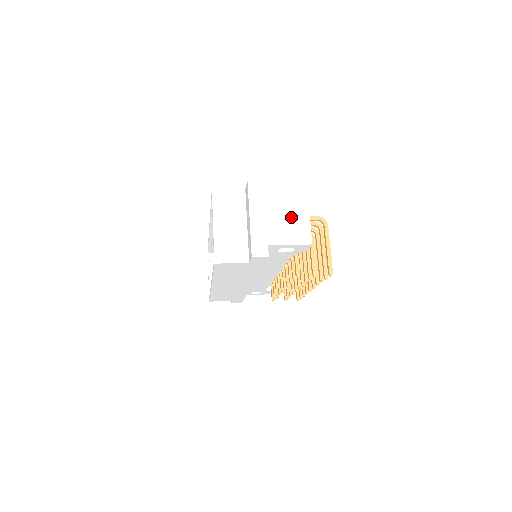
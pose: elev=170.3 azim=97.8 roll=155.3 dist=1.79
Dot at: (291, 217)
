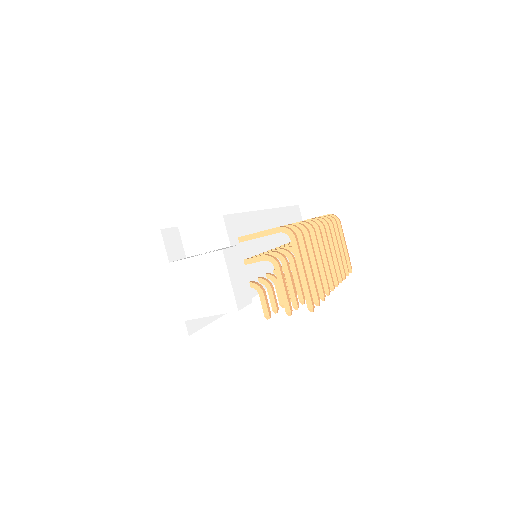
Dot at: (204, 276)
